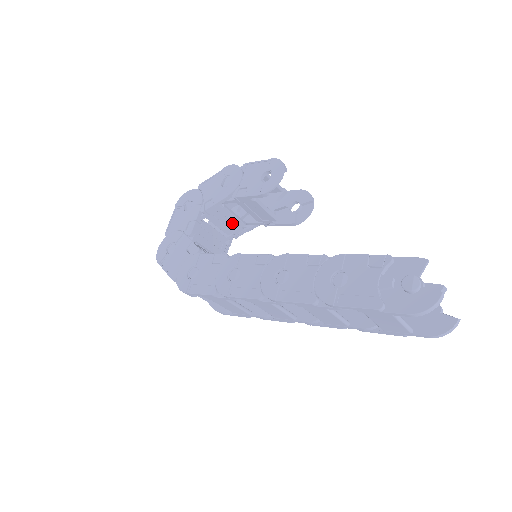
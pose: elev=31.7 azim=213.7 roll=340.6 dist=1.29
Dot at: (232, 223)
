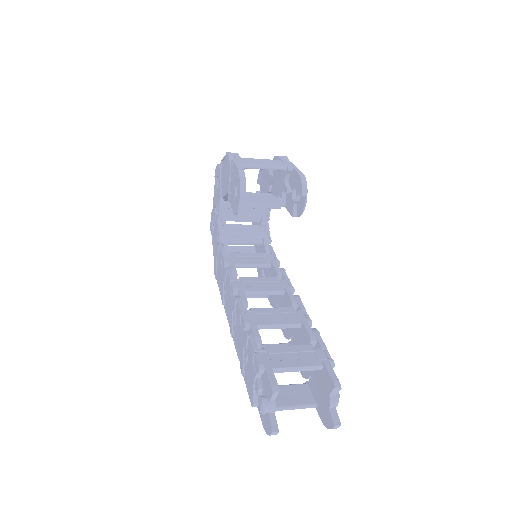
Dot at: occluded
